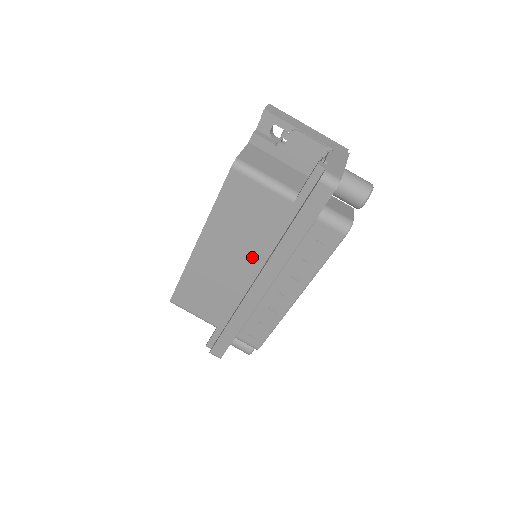
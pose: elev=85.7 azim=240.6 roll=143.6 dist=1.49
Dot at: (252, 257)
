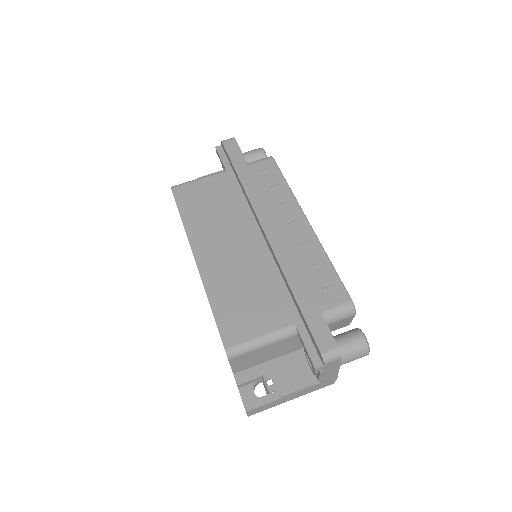
Dot at: (243, 225)
